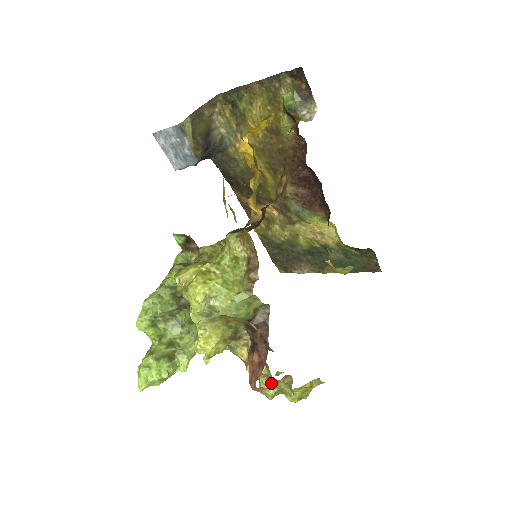
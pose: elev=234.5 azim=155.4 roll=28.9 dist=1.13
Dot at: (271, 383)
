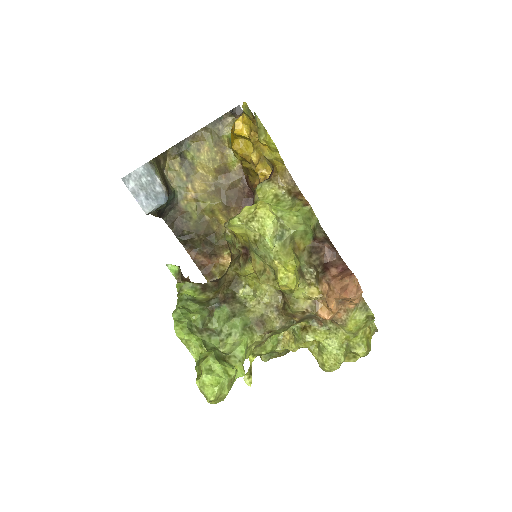
Dot at: (338, 339)
